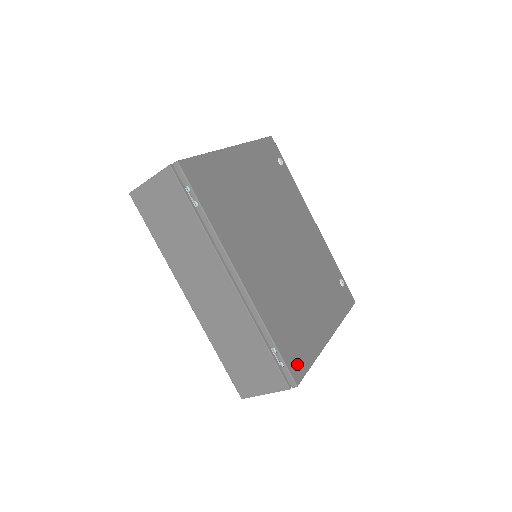
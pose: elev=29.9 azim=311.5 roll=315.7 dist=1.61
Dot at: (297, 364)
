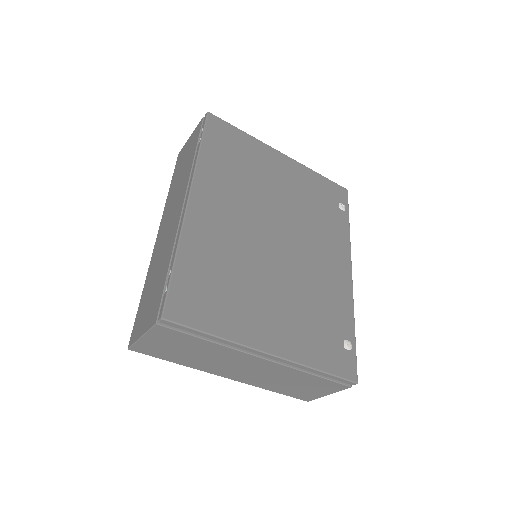
Dot at: (186, 307)
